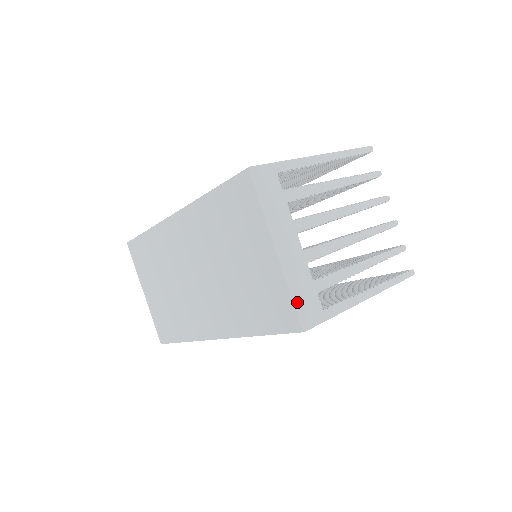
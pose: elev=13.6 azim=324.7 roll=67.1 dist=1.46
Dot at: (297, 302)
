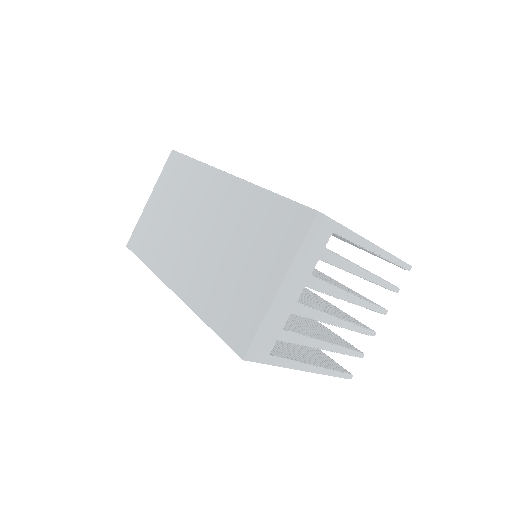
Dot at: (258, 335)
